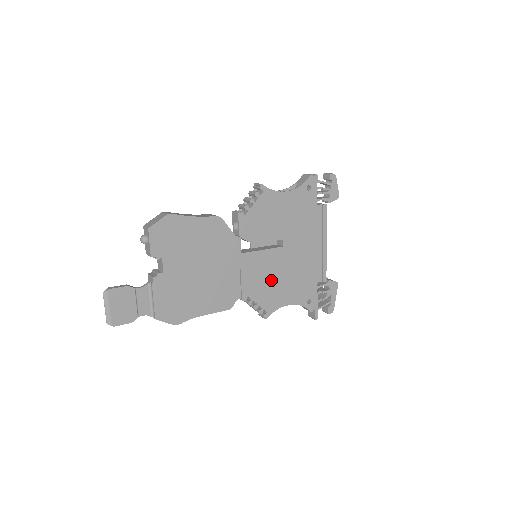
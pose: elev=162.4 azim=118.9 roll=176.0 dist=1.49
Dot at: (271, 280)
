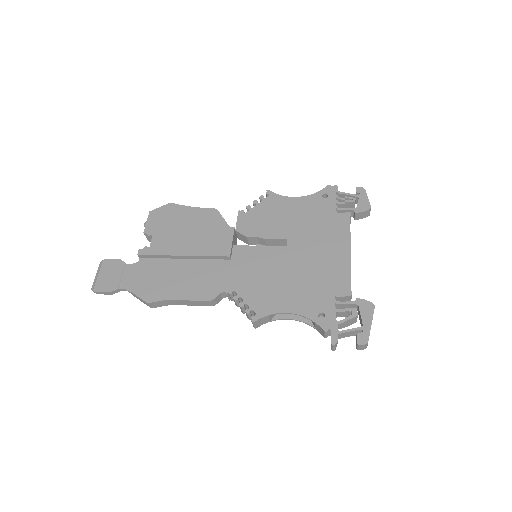
Dot at: (267, 278)
